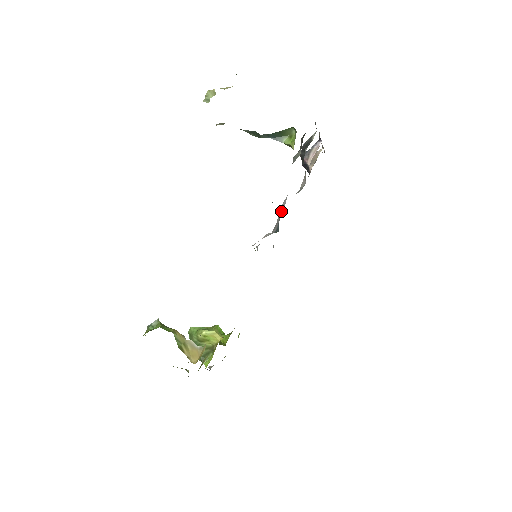
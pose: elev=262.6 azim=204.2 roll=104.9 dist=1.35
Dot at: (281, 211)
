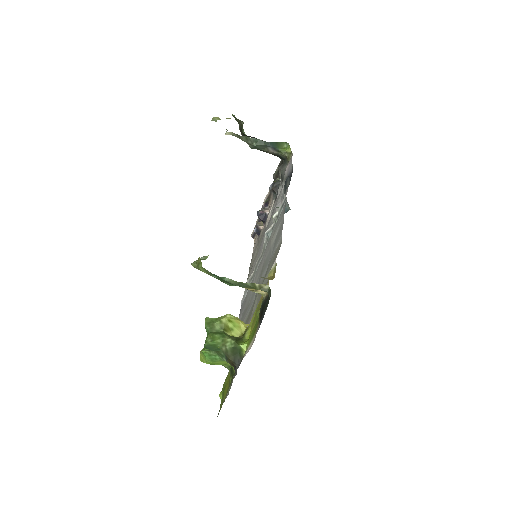
Dot at: occluded
